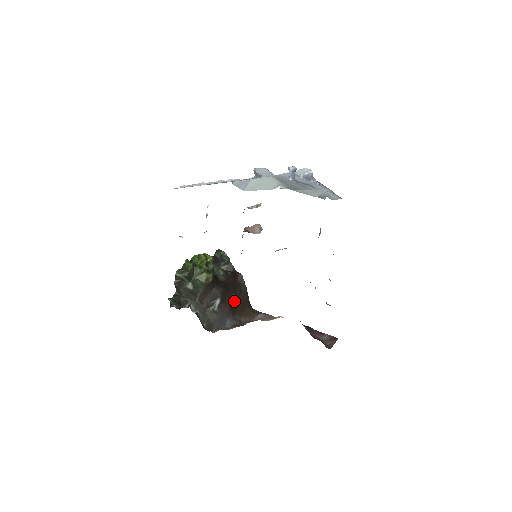
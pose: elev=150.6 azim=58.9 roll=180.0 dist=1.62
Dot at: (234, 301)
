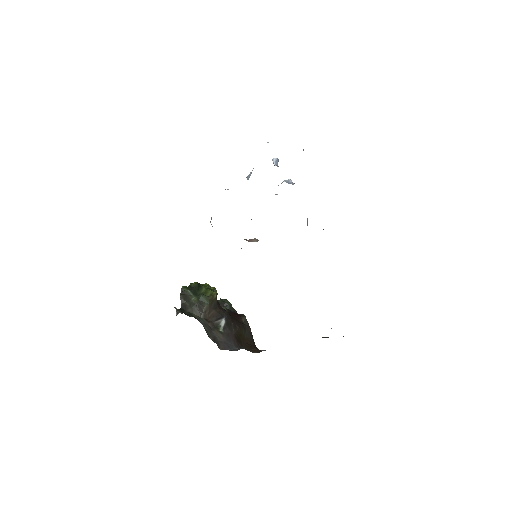
Dot at: (239, 334)
